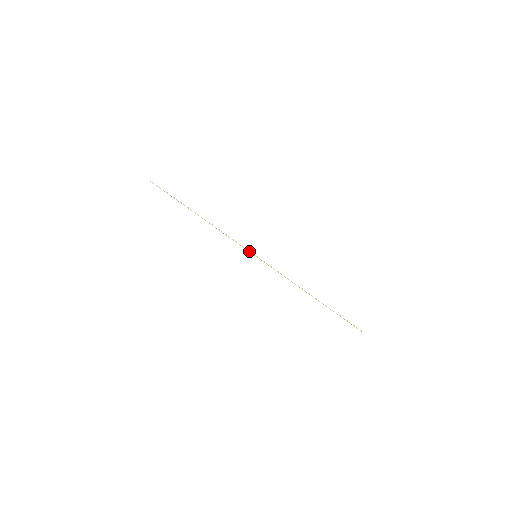
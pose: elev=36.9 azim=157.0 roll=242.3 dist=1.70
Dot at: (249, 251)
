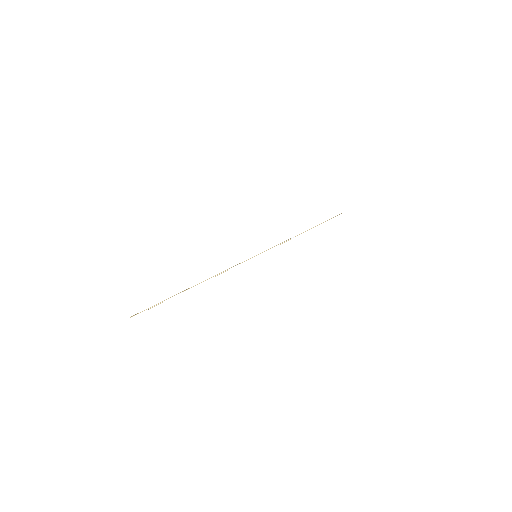
Dot at: occluded
